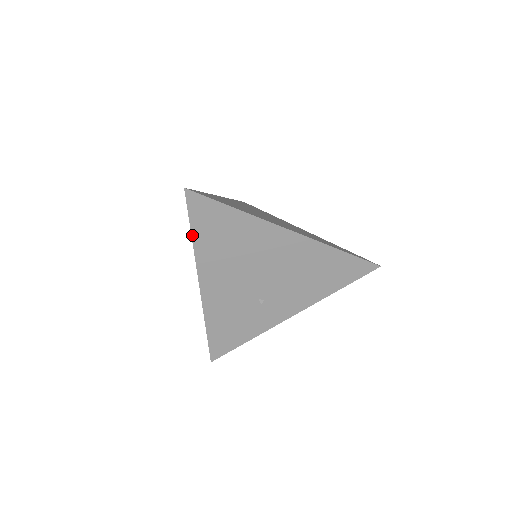
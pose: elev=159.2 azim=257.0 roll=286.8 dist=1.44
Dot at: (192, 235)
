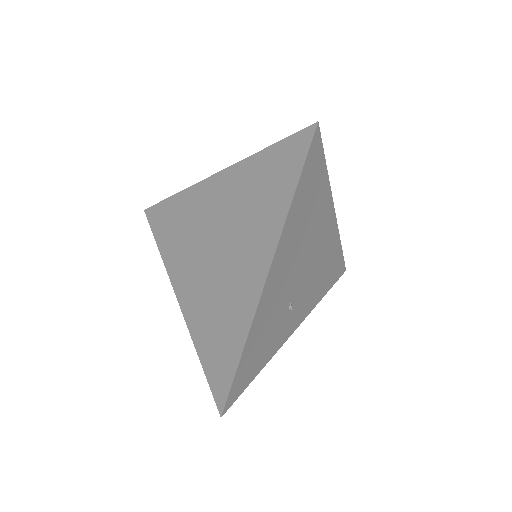
Dot at: (295, 193)
